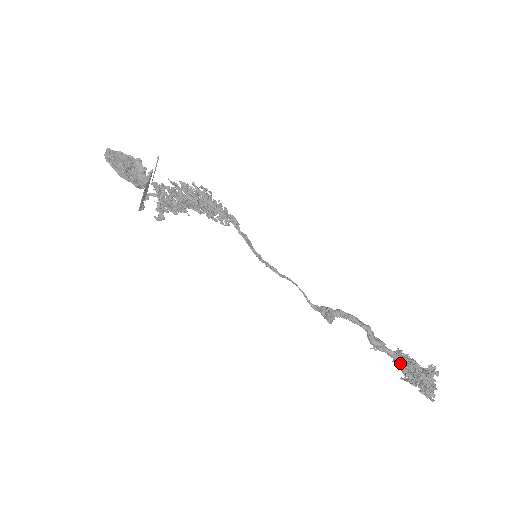
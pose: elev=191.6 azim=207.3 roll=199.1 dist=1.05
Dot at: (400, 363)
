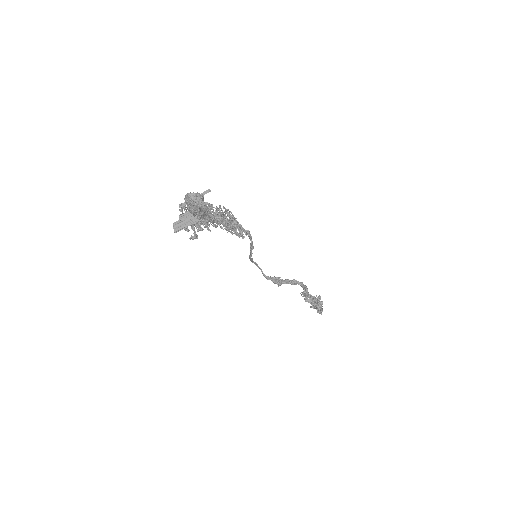
Dot at: (311, 300)
